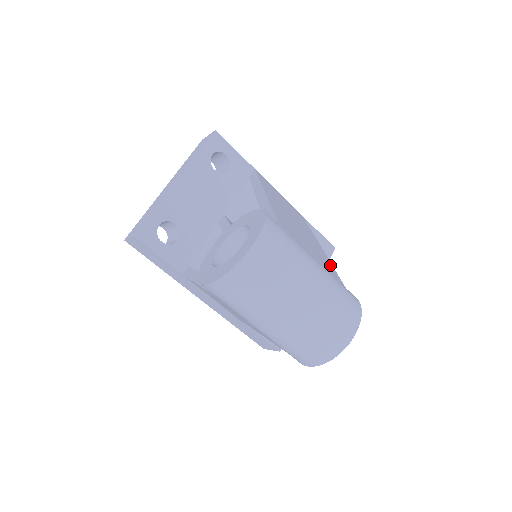
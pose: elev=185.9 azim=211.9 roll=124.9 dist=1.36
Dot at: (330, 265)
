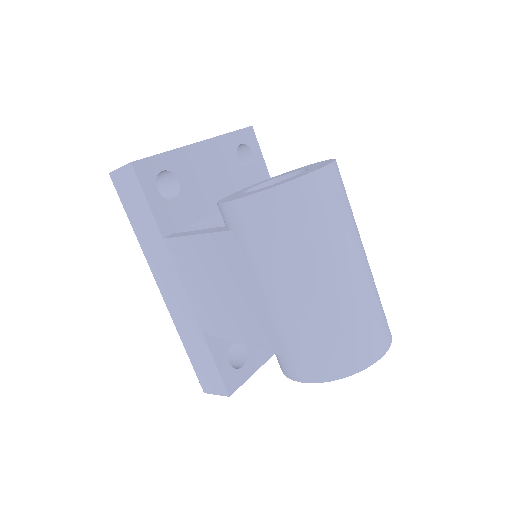
Dot at: occluded
